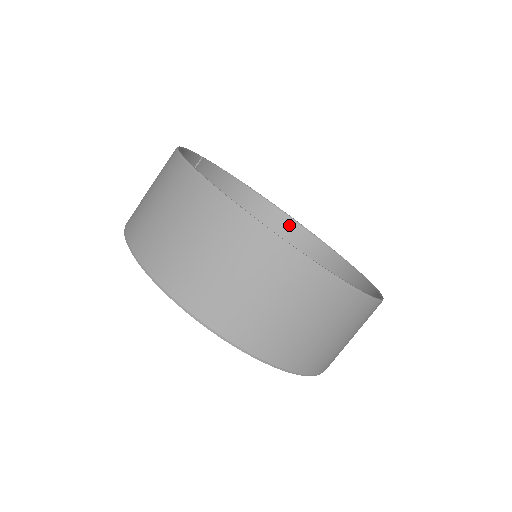
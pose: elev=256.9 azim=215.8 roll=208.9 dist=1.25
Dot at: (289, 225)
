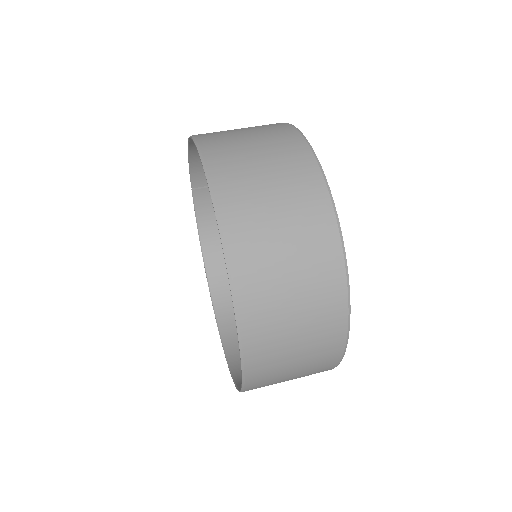
Dot at: occluded
